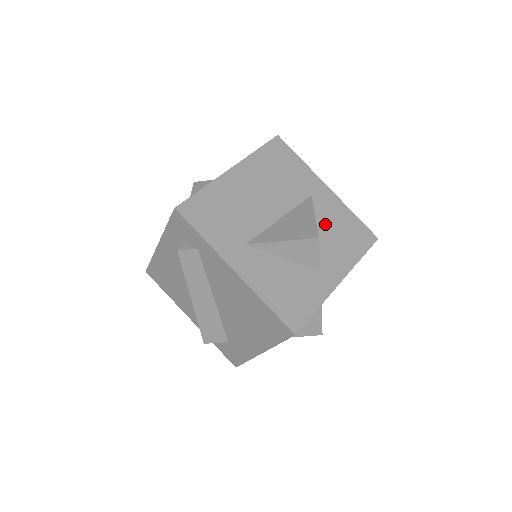
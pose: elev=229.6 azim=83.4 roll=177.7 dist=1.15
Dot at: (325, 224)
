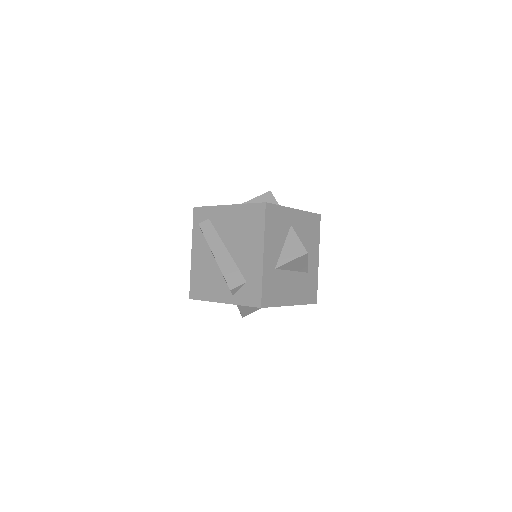
Dot at: occluded
